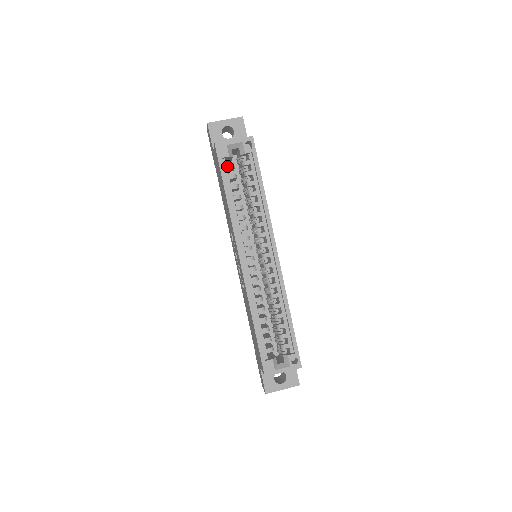
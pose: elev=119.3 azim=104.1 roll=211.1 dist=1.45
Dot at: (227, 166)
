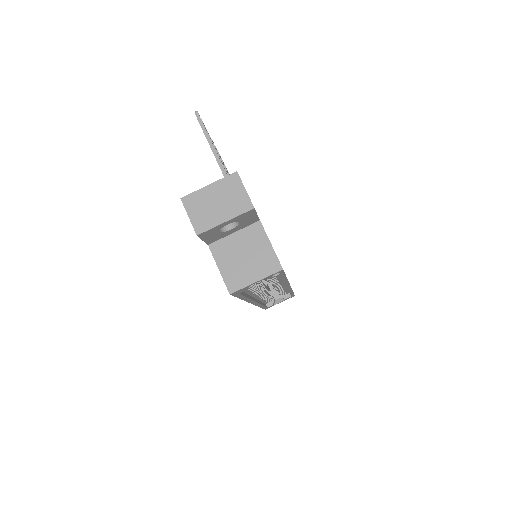
Dot at: occluded
